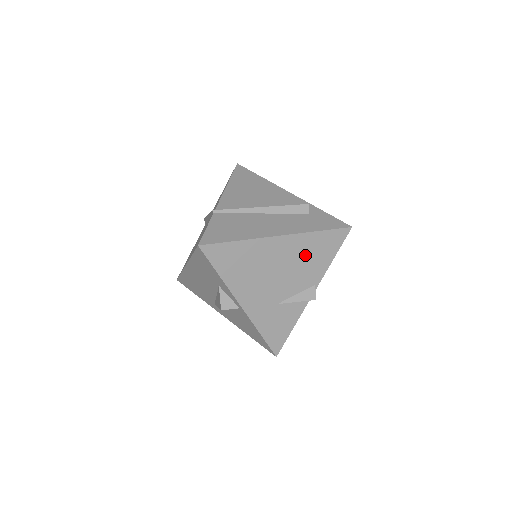
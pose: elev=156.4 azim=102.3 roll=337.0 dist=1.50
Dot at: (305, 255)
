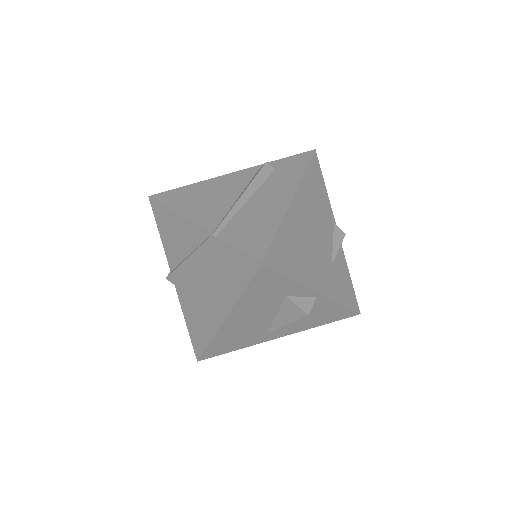
Dot at: (314, 201)
